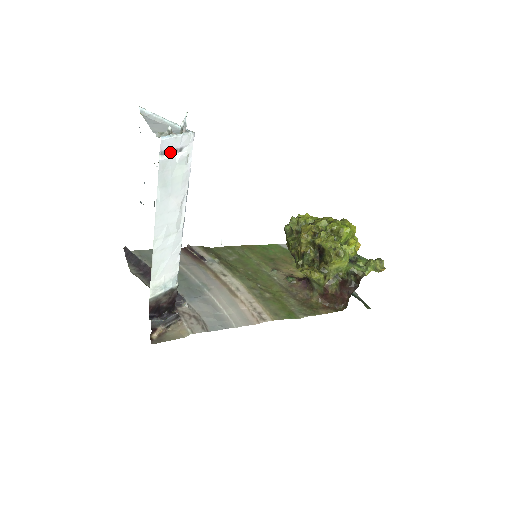
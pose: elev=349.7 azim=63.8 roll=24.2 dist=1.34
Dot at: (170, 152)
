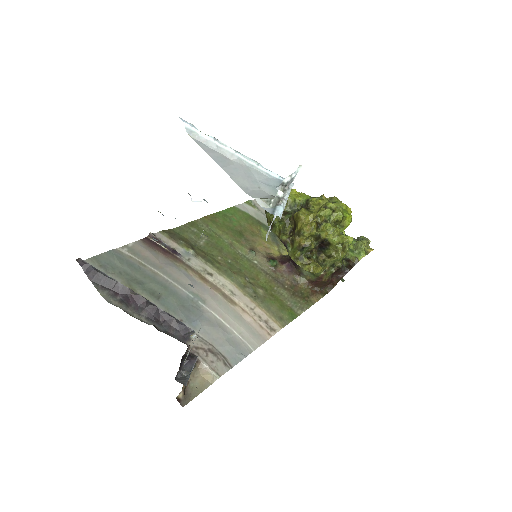
Dot at: (271, 223)
